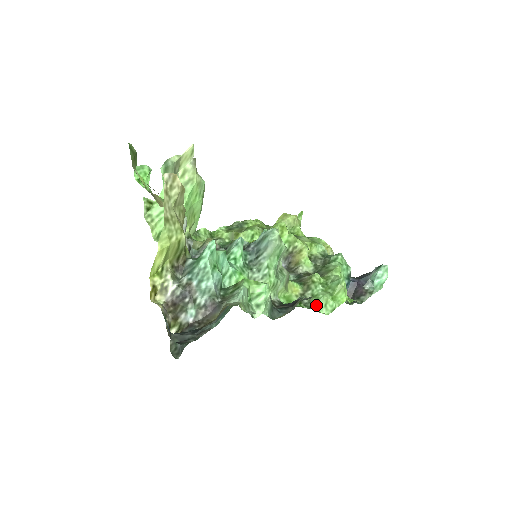
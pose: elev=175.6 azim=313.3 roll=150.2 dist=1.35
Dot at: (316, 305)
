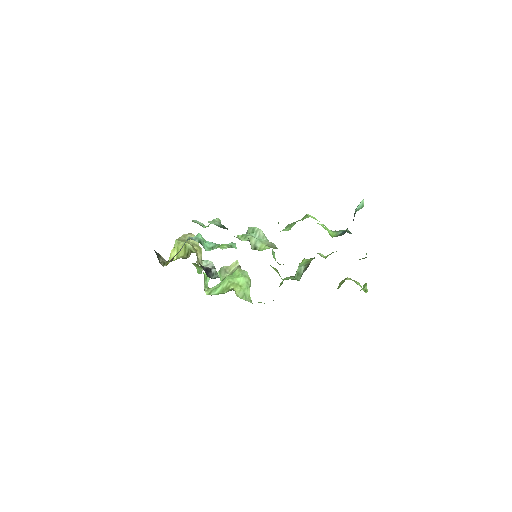
Dot at: occluded
